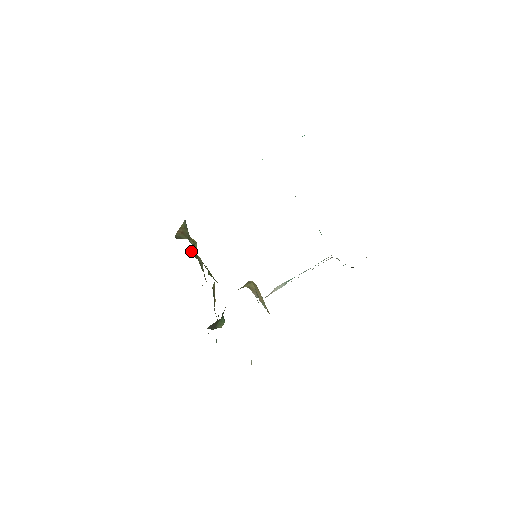
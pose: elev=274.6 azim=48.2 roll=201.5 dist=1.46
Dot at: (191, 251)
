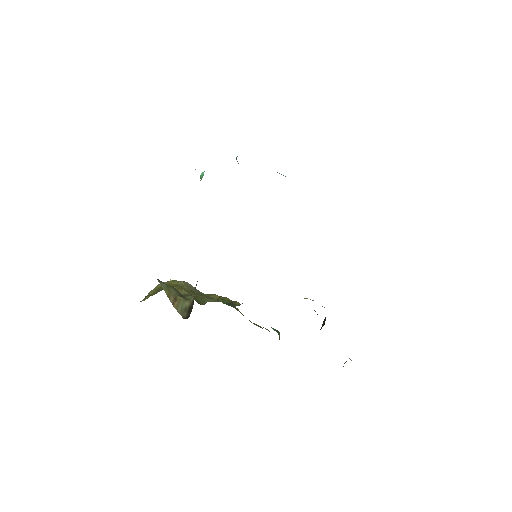
Dot at: occluded
